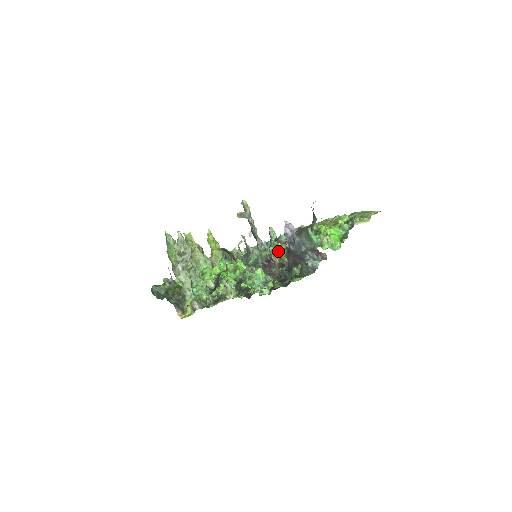
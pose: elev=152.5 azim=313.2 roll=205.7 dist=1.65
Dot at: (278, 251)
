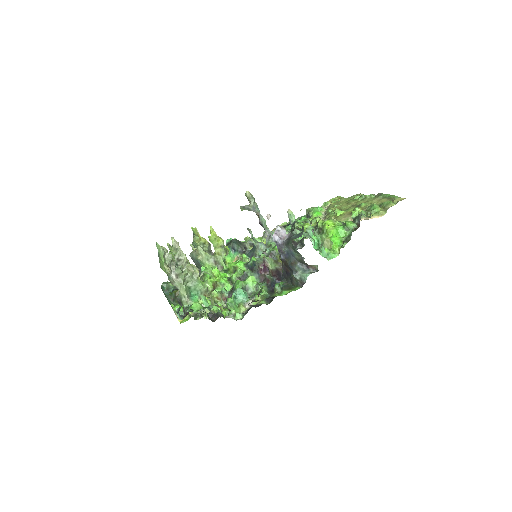
Dot at: (274, 255)
